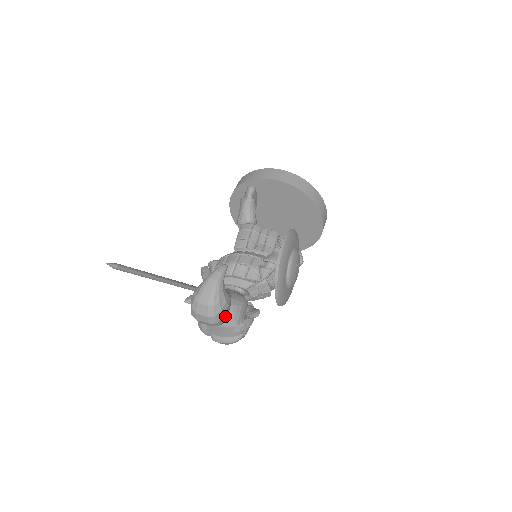
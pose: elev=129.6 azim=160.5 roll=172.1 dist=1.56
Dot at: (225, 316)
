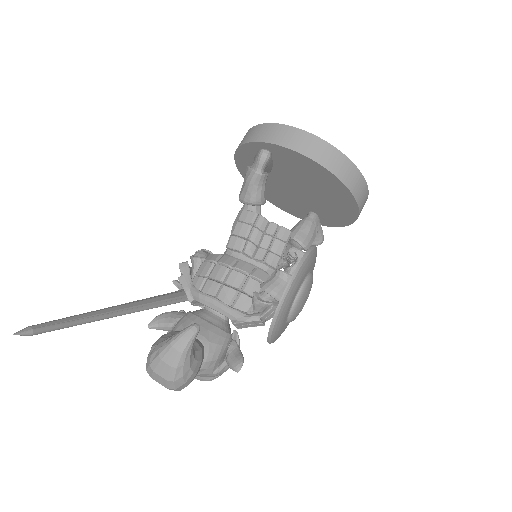
Dot at: (192, 380)
